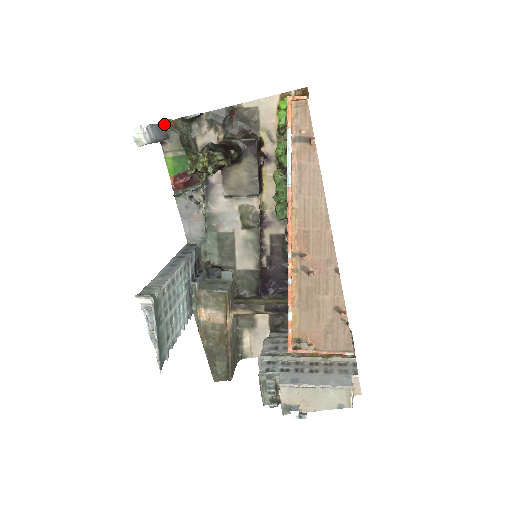
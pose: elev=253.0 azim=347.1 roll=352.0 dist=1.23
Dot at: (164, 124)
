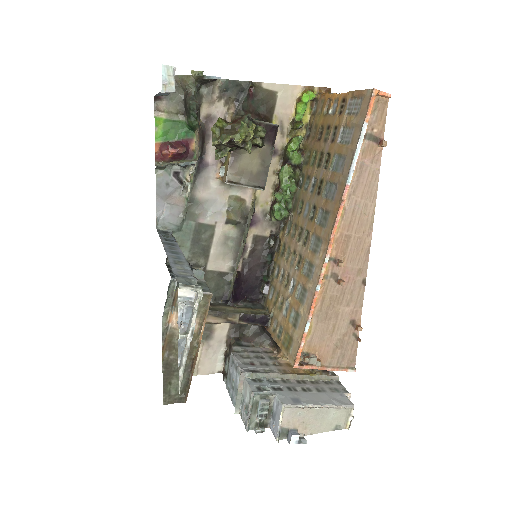
Dot at: occluded
